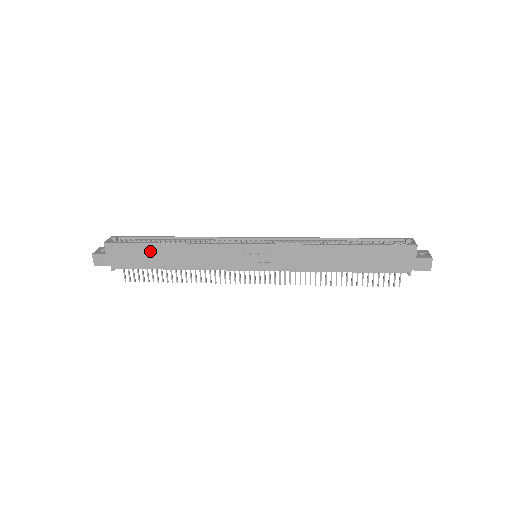
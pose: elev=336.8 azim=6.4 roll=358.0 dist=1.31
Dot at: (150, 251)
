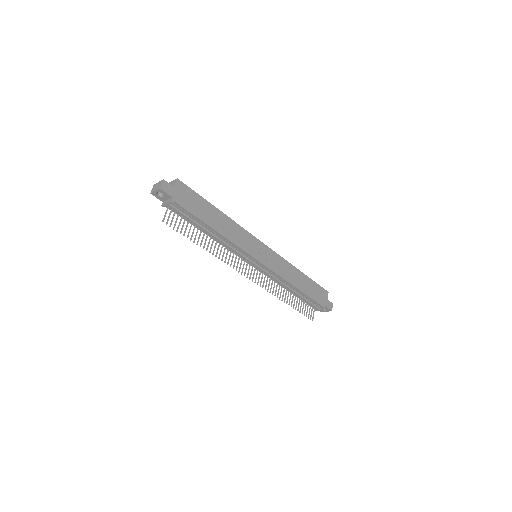
Dot at: (205, 207)
